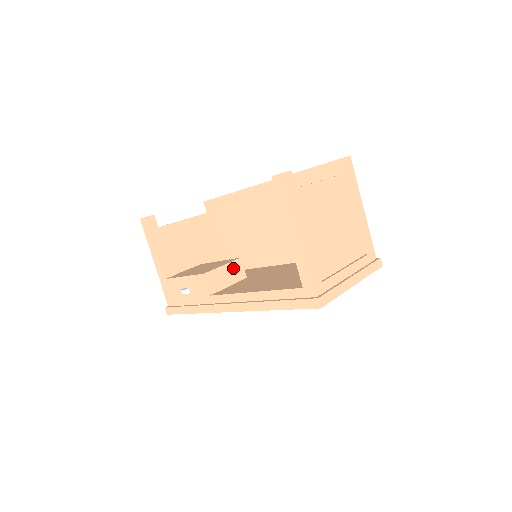
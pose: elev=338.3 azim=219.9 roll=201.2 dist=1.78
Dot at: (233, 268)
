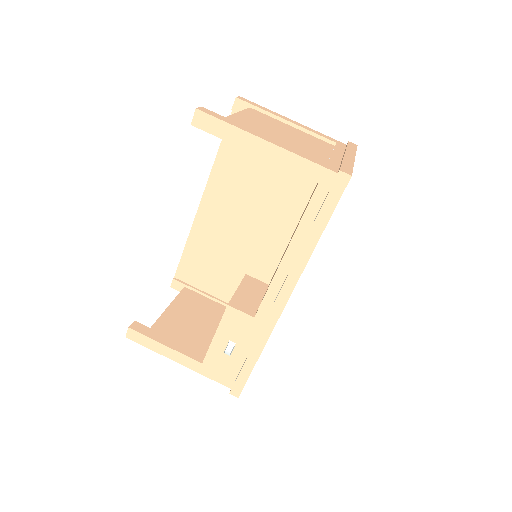
Dot at: (248, 285)
